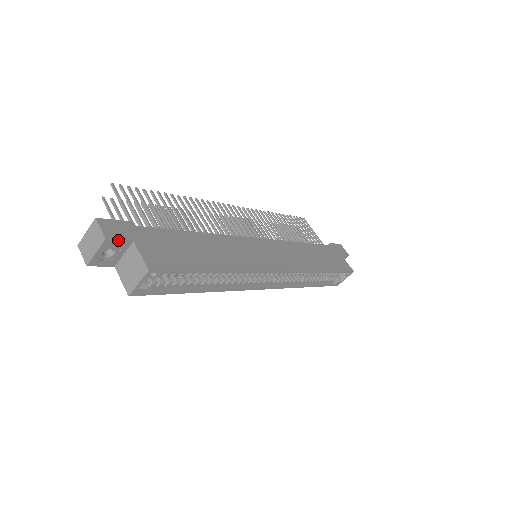
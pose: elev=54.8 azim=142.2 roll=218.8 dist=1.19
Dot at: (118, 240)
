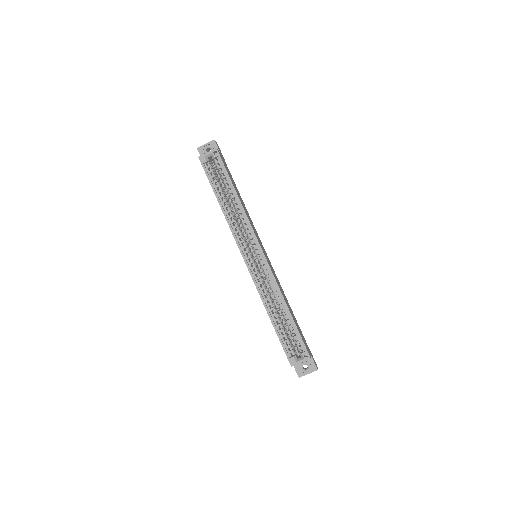
Dot at: (217, 146)
